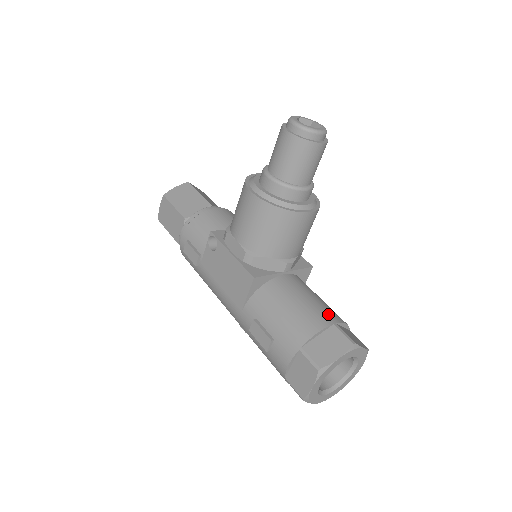
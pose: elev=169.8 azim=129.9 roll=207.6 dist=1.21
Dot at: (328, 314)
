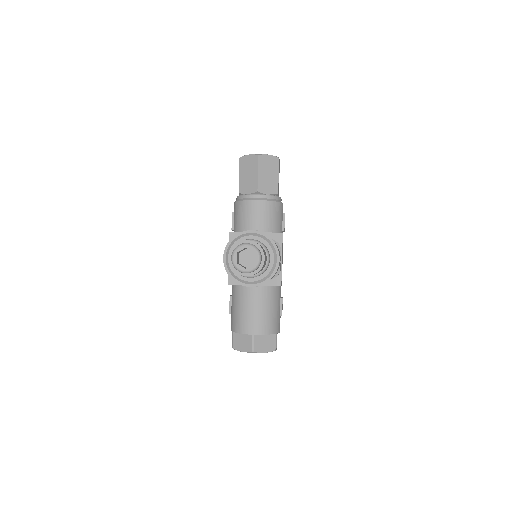
Dot at: (256, 327)
